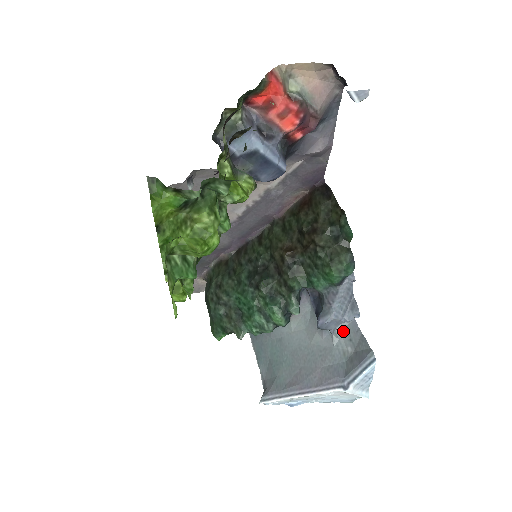
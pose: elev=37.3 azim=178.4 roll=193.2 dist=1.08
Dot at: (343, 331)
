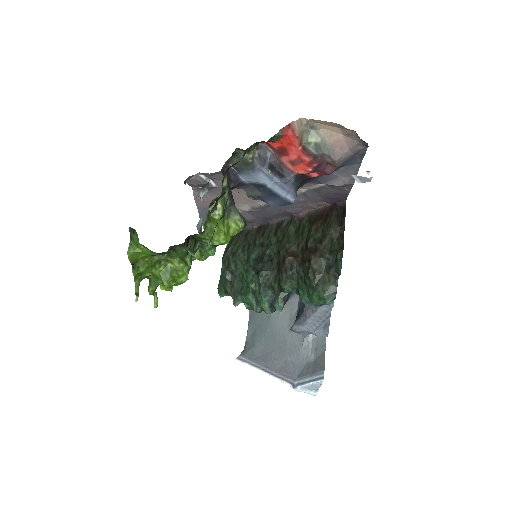
Dot at: (314, 338)
